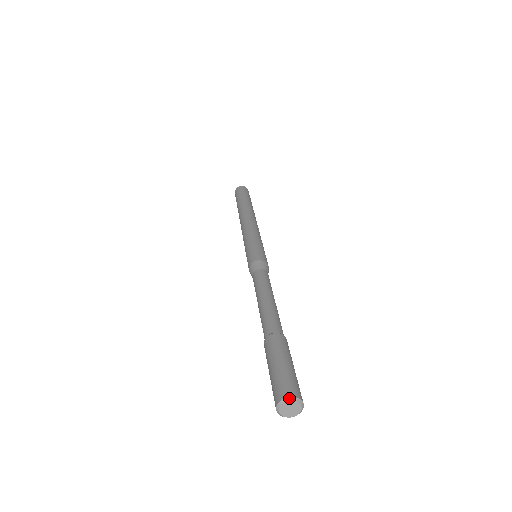
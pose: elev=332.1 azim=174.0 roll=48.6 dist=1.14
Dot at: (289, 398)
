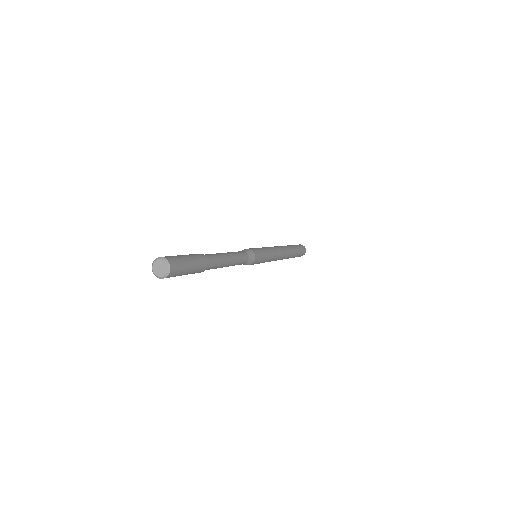
Dot at: (162, 257)
